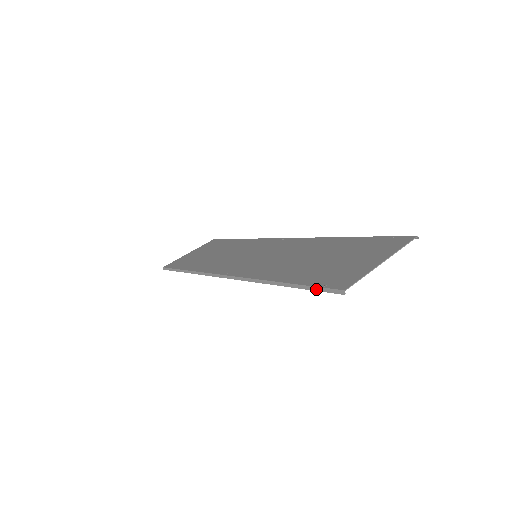
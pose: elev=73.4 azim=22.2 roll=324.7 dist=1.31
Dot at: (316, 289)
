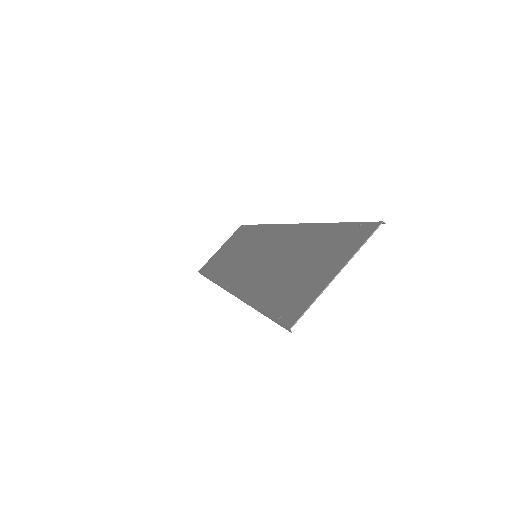
Dot at: (274, 321)
